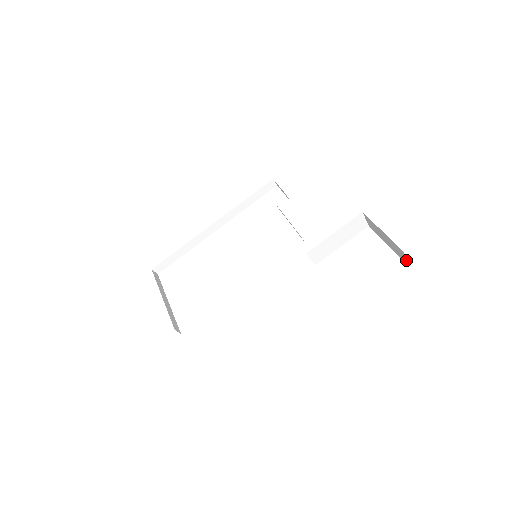
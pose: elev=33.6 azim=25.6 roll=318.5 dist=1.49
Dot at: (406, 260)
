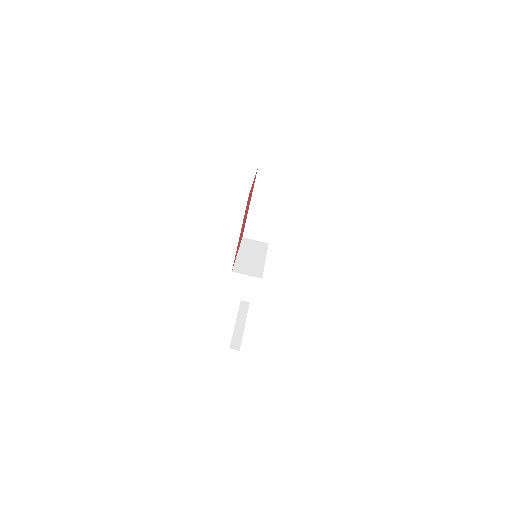
Dot at: occluded
